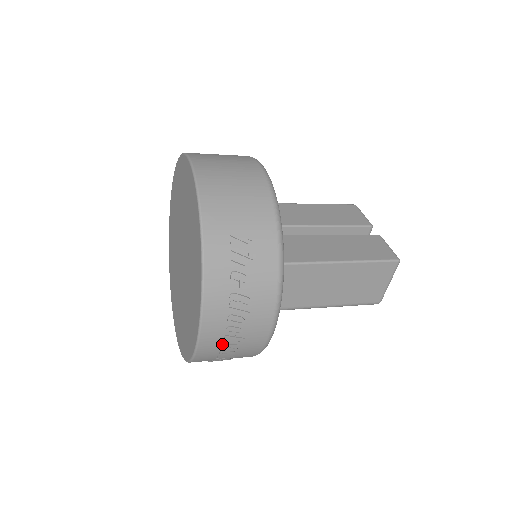
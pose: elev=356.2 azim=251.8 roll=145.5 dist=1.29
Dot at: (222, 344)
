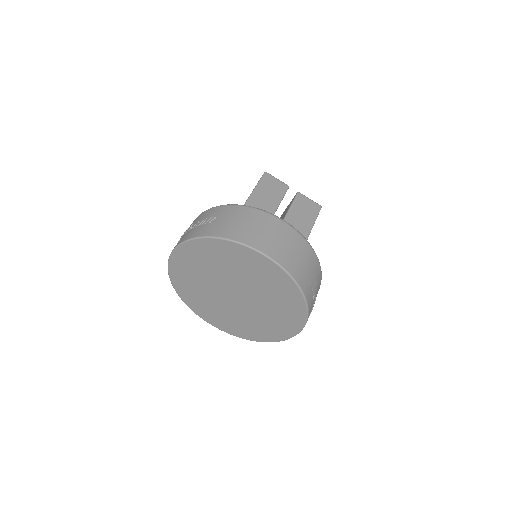
Dot at: occluded
